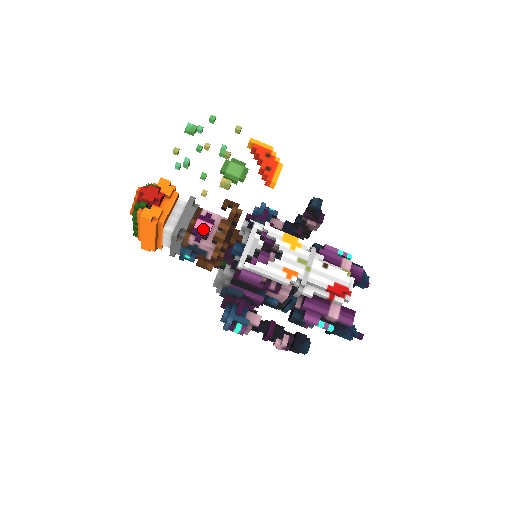
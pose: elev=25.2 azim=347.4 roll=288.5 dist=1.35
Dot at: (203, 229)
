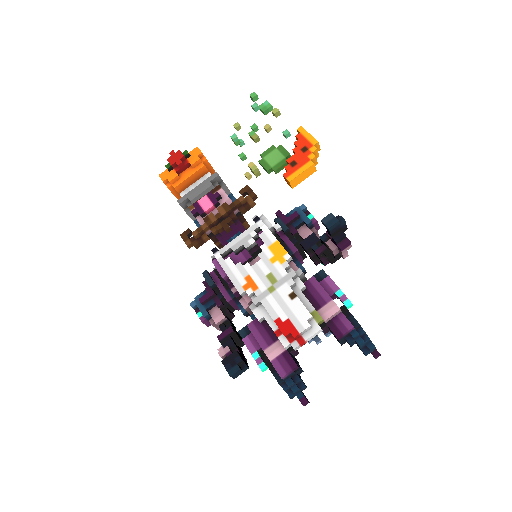
Dot at: (203, 206)
